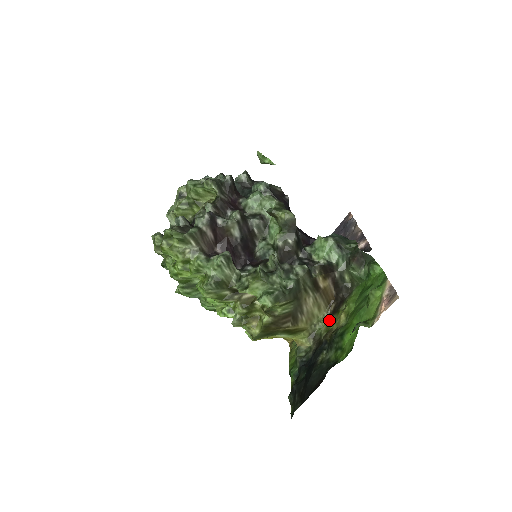
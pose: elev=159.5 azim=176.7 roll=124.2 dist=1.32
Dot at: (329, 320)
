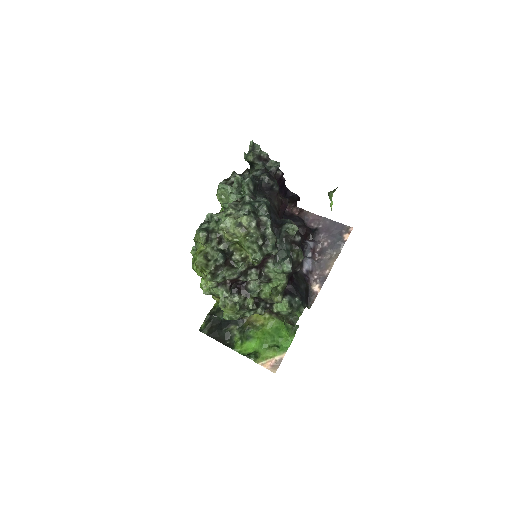
Dot at: occluded
